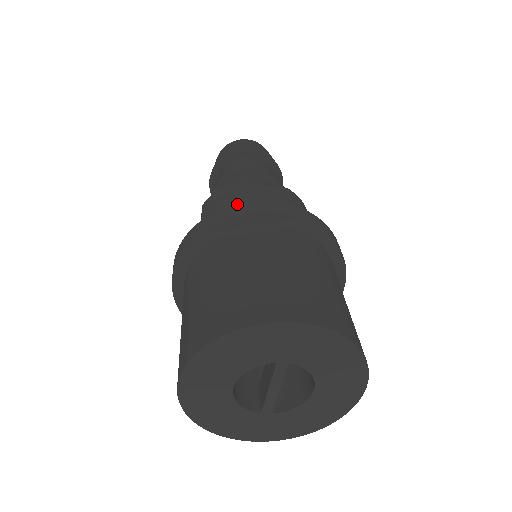
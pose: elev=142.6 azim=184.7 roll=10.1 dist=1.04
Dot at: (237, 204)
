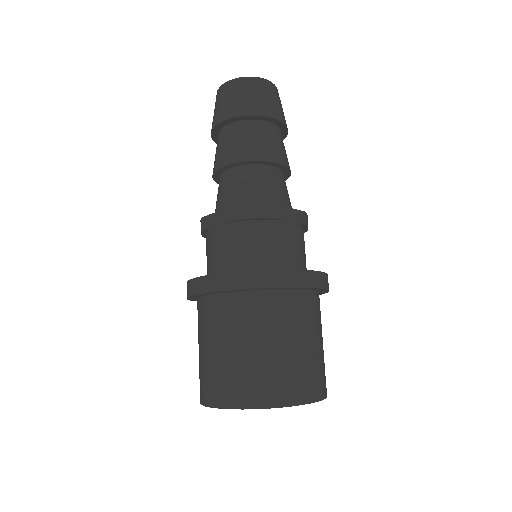
Dot at: (188, 281)
